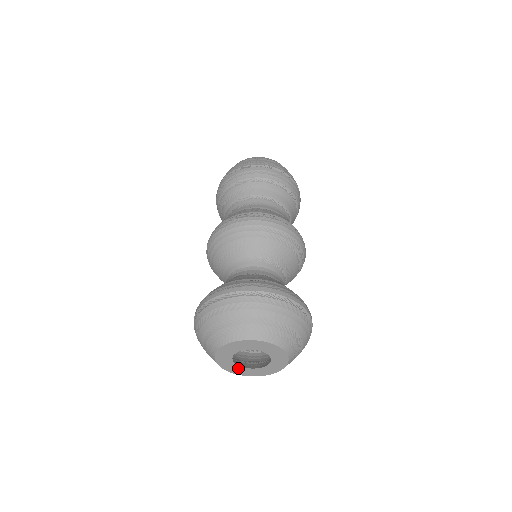
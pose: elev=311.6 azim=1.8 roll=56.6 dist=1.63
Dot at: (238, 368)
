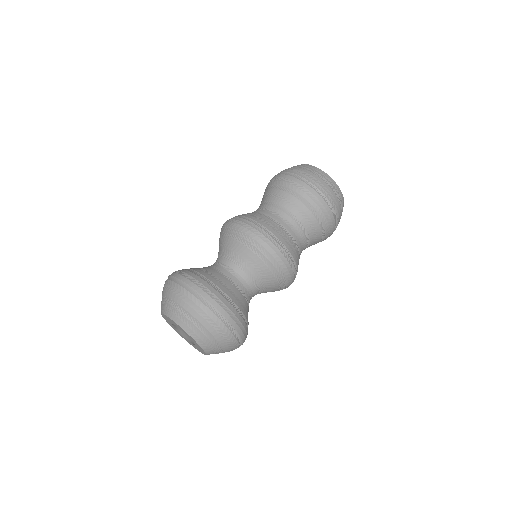
Dot at: (183, 337)
